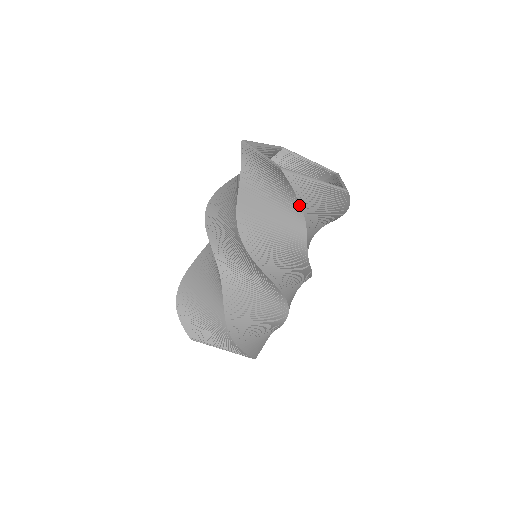
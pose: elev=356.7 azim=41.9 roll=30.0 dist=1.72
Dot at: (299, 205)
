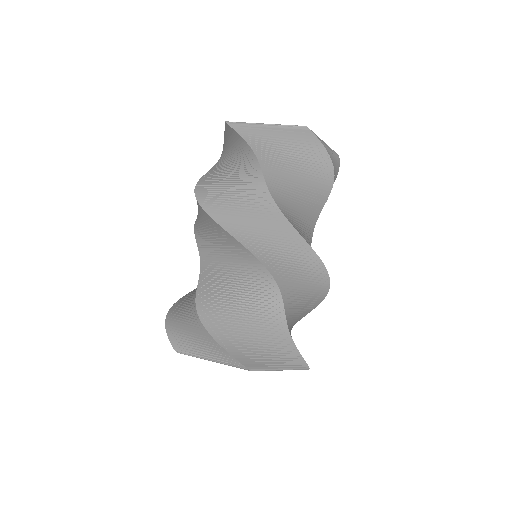
Dot at: (249, 149)
